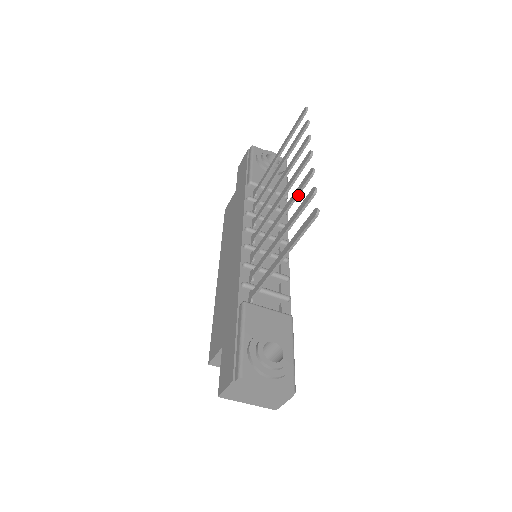
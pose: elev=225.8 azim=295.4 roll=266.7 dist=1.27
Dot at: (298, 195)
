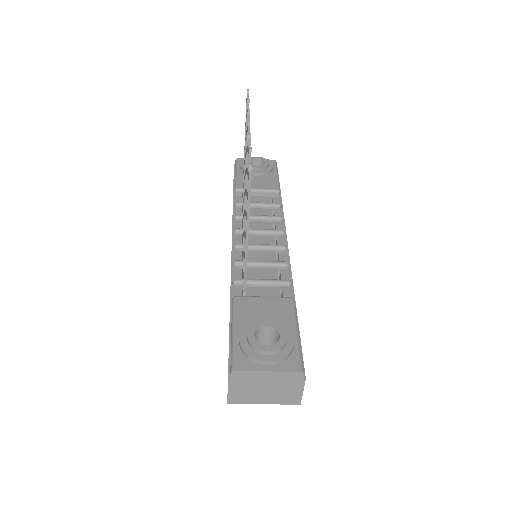
Dot at: occluded
